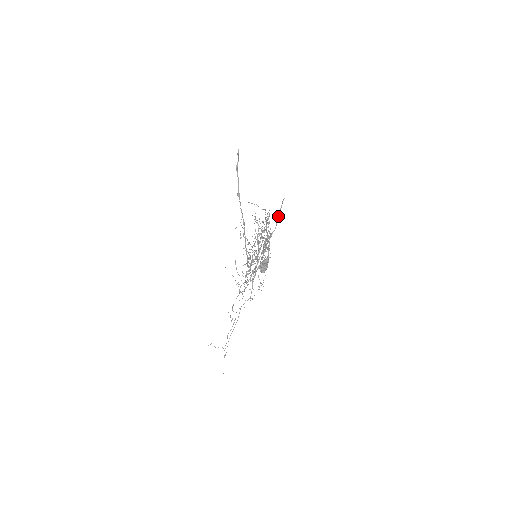
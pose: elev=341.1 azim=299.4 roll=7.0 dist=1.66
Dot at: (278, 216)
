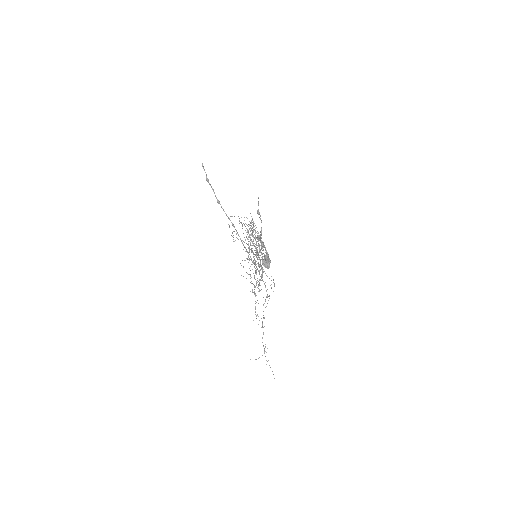
Dot at: (259, 214)
